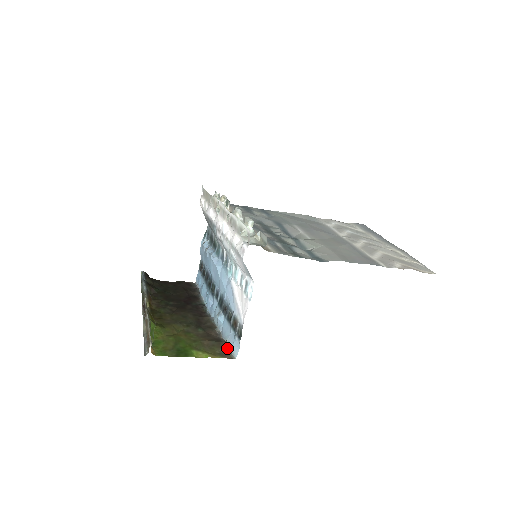
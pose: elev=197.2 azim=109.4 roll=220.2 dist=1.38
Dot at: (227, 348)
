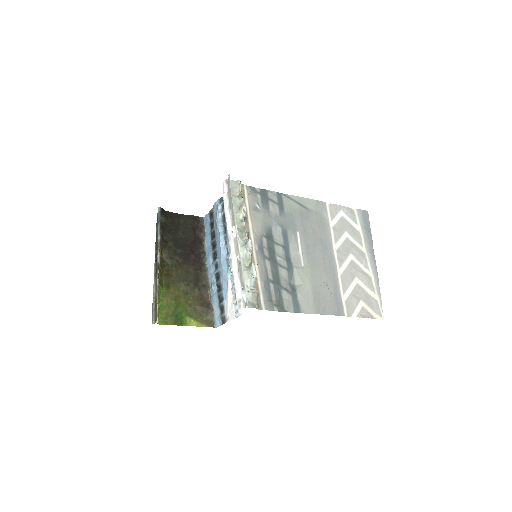
Dot at: (212, 316)
